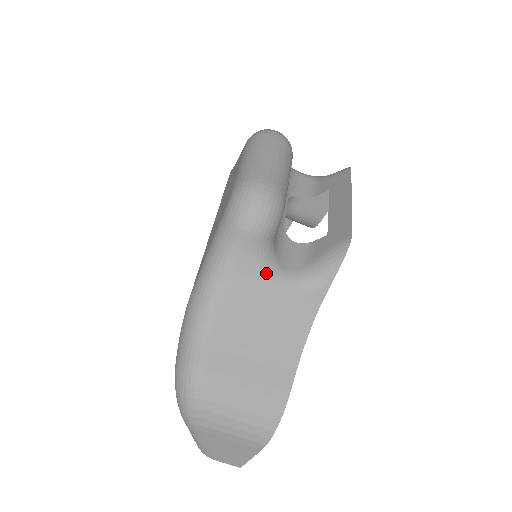
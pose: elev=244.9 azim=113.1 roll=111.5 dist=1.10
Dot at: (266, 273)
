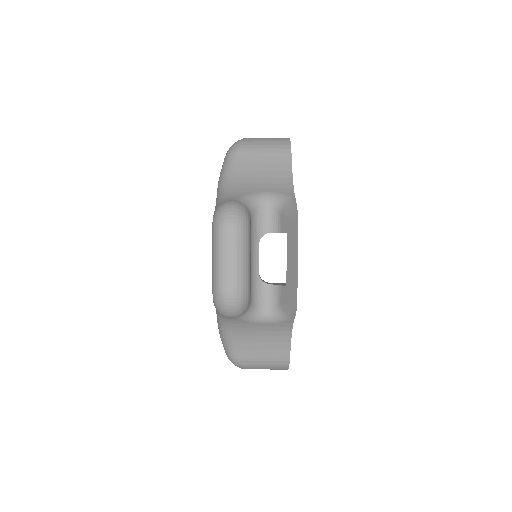
Dot at: (252, 320)
